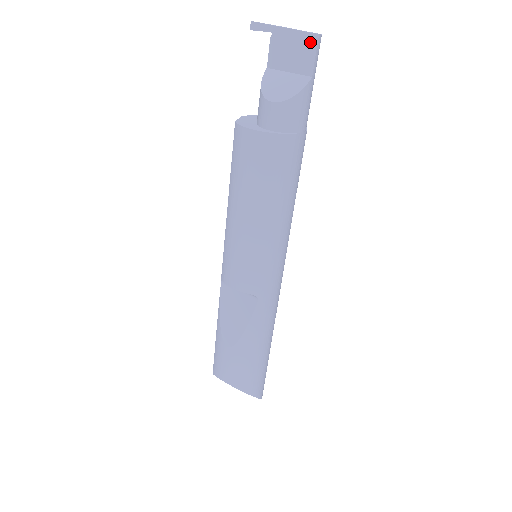
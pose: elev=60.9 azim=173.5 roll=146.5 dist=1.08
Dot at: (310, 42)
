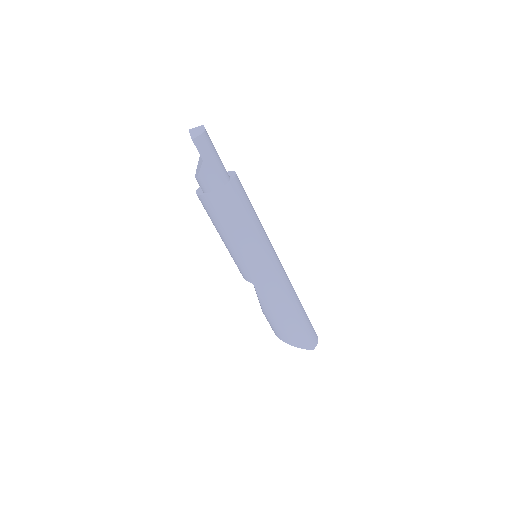
Dot at: (194, 143)
